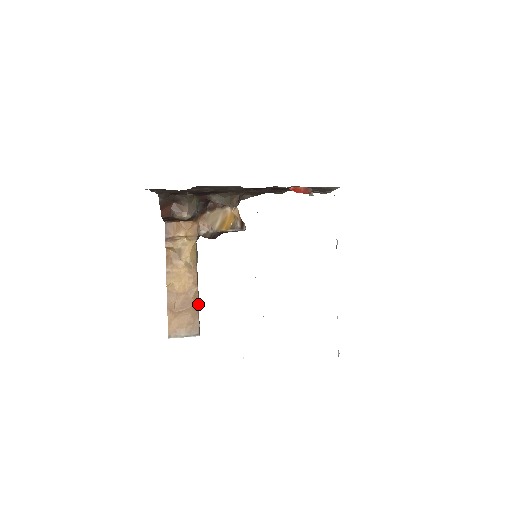
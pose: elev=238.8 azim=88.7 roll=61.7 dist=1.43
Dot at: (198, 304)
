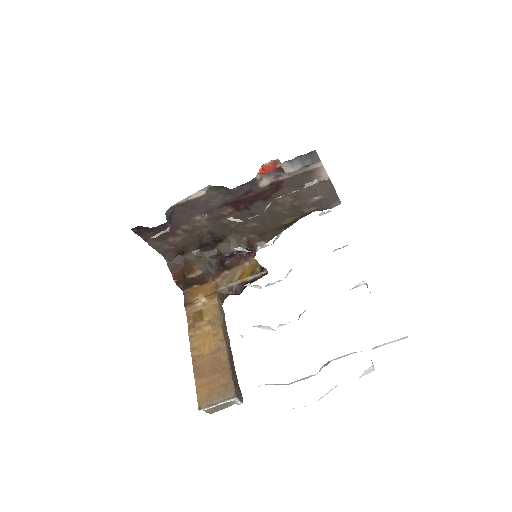
Dot at: (230, 362)
